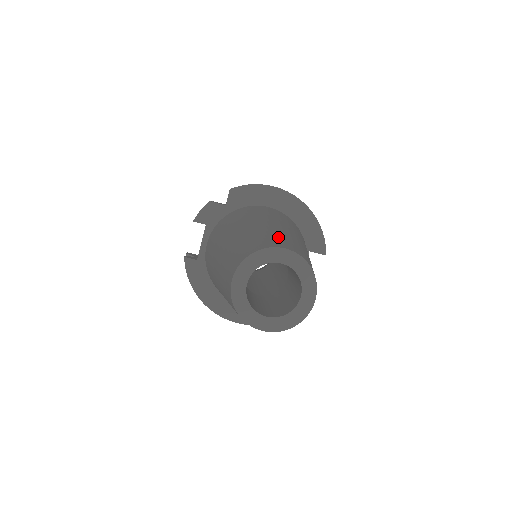
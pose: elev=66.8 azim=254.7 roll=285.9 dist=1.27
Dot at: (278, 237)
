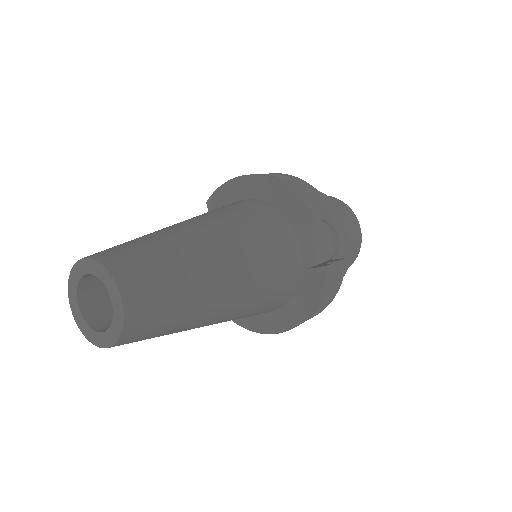
Dot at: (118, 245)
